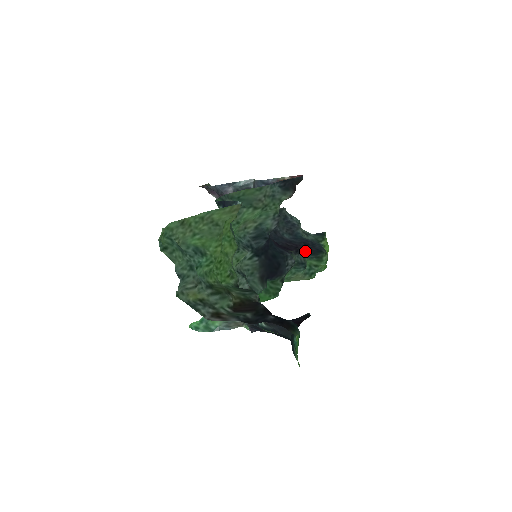
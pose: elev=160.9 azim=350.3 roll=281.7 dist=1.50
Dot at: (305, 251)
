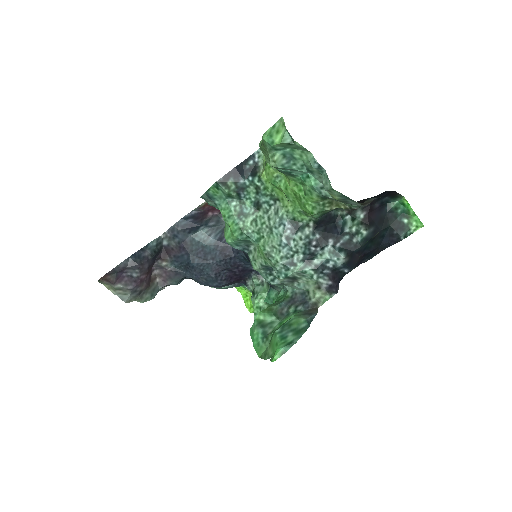
Dot at: (245, 285)
